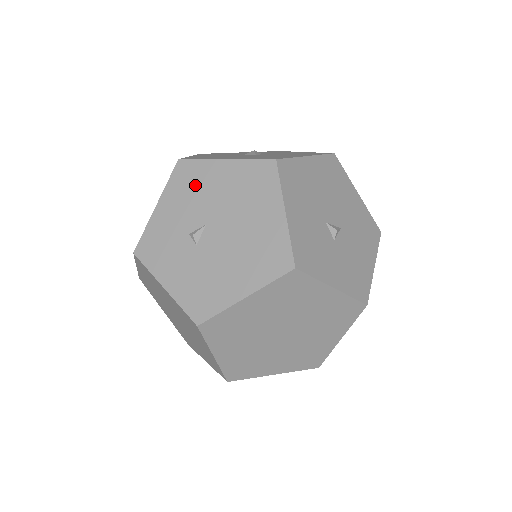
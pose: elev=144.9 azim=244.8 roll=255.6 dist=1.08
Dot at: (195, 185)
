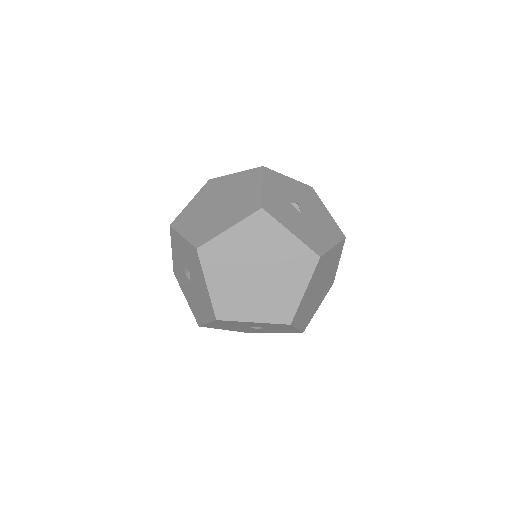
Dot at: occluded
